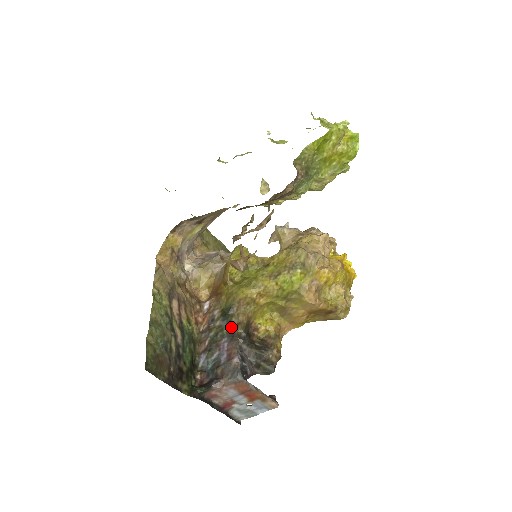
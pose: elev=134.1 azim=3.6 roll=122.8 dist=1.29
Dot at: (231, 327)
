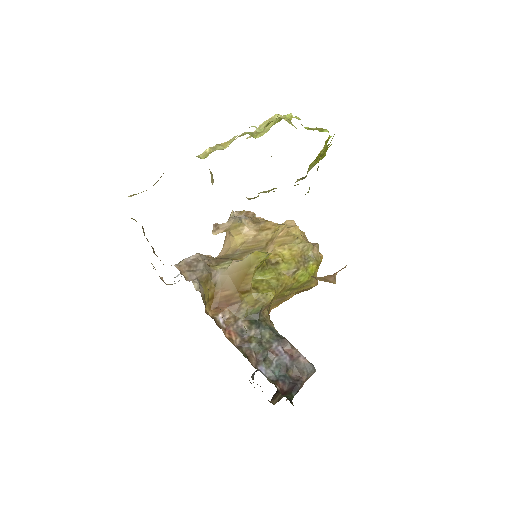
Dot at: (272, 331)
